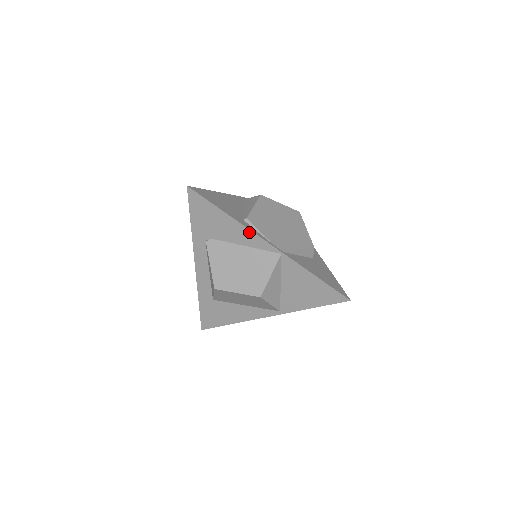
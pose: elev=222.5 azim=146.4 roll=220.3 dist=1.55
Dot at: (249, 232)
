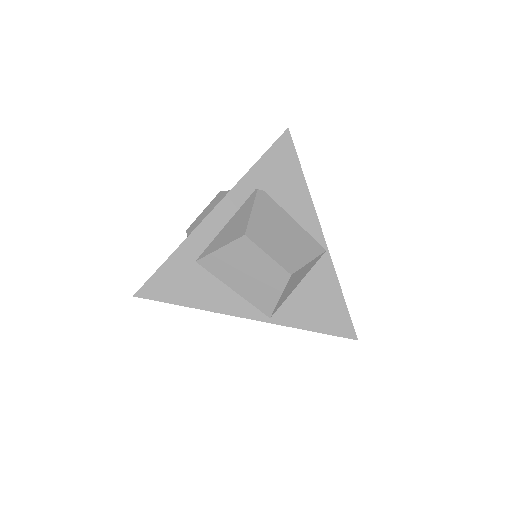
Dot at: (312, 209)
